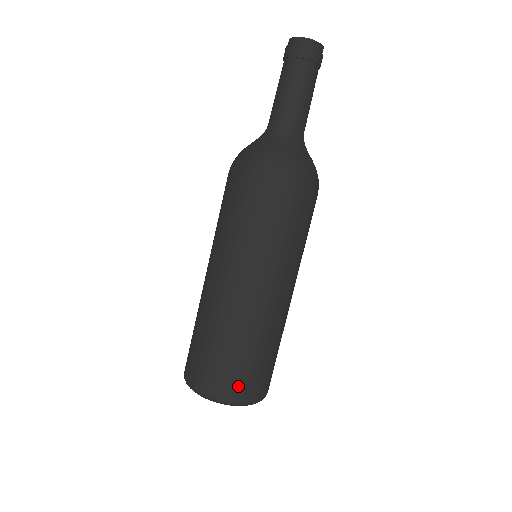
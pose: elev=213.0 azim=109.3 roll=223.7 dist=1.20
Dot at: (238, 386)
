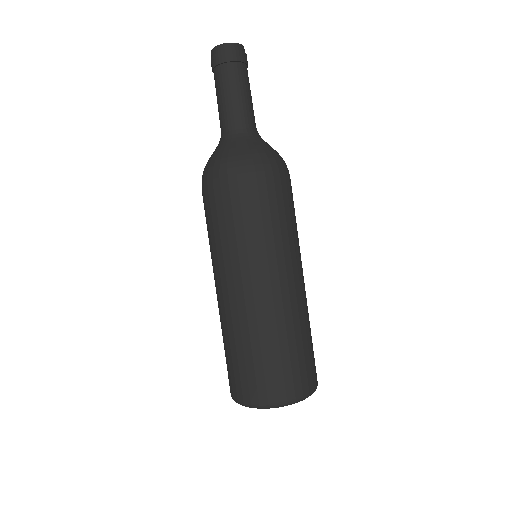
Dot at: (265, 386)
